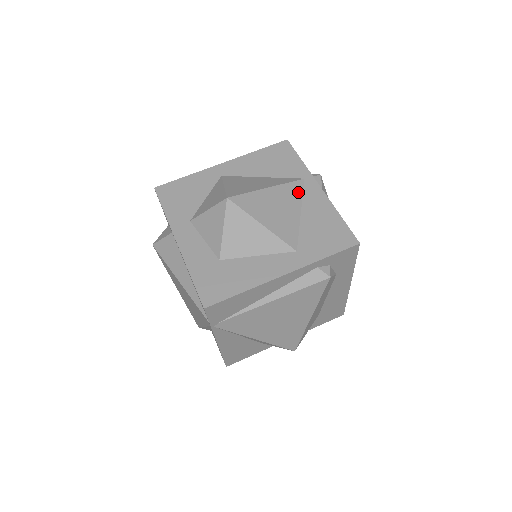
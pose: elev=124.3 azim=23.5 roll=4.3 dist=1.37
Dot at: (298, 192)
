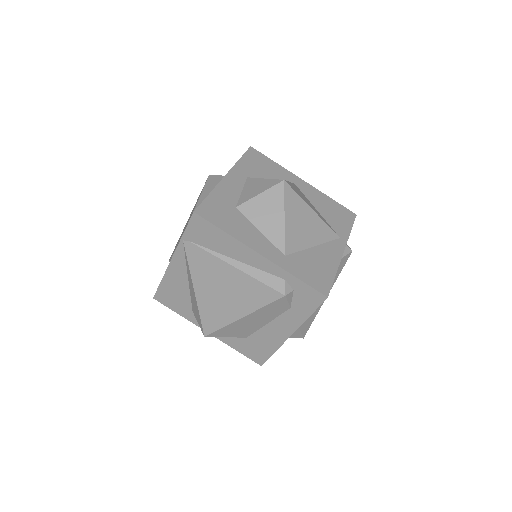
Dot at: (327, 237)
